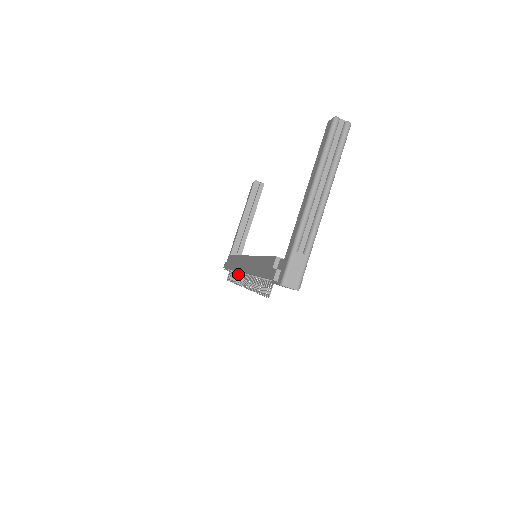
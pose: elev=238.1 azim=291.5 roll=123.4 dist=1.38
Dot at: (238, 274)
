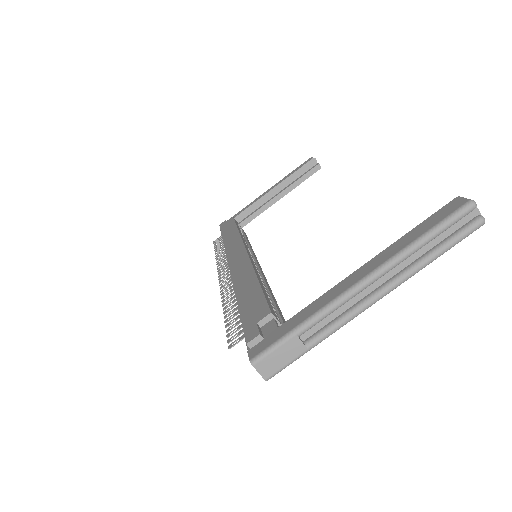
Dot at: occluded
